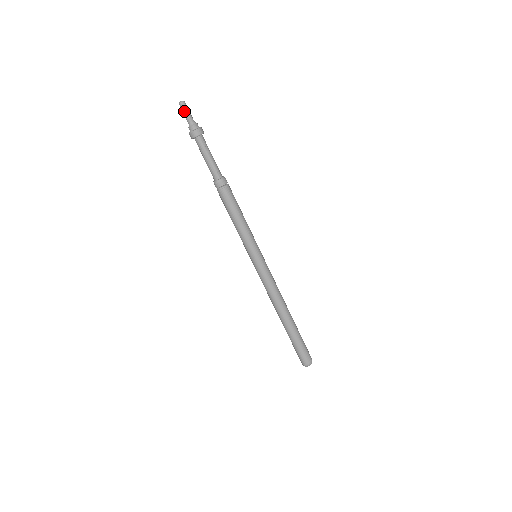
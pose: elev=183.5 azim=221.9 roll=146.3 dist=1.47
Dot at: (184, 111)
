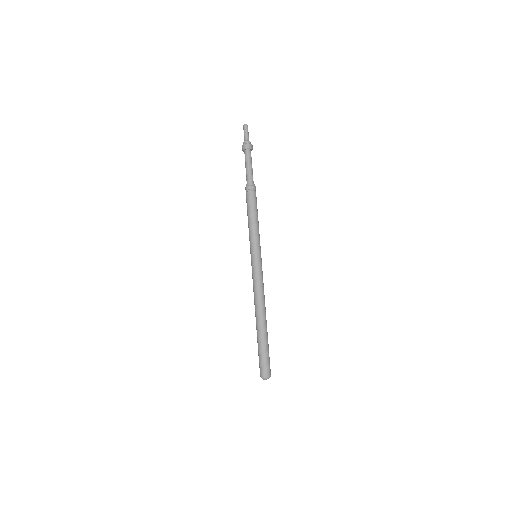
Dot at: (247, 130)
